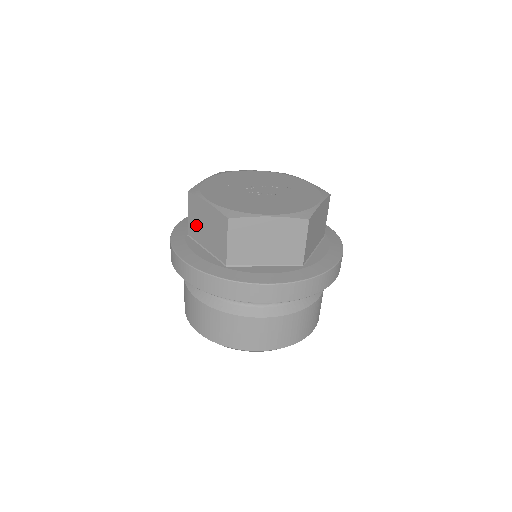
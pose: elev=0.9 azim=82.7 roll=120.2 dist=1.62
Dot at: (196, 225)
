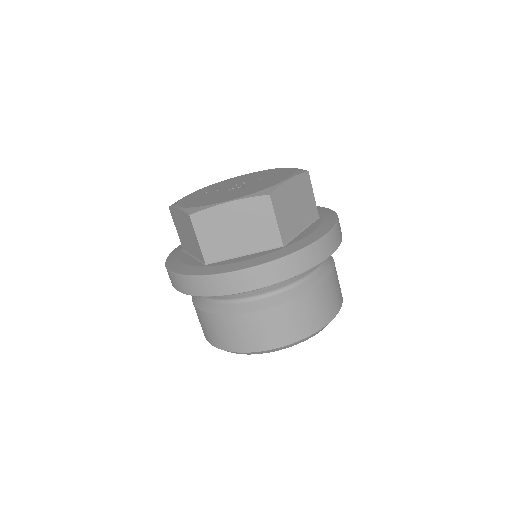
Dot at: (182, 236)
